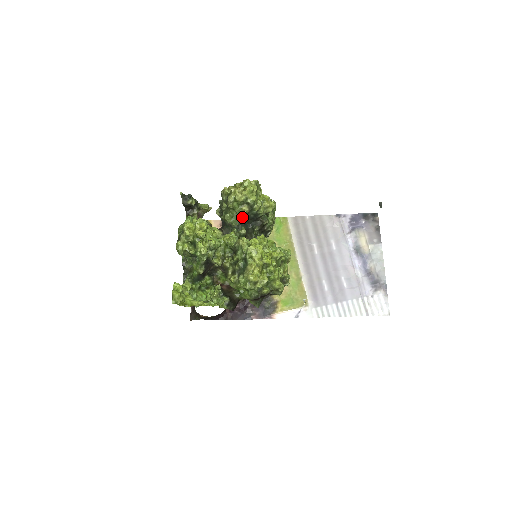
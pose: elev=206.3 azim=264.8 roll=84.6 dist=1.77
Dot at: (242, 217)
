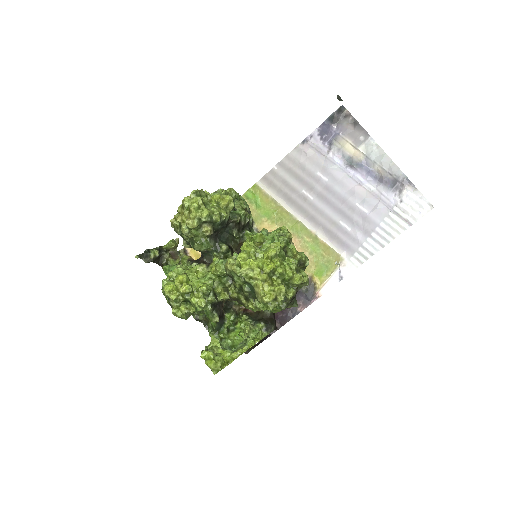
Dot at: (211, 235)
